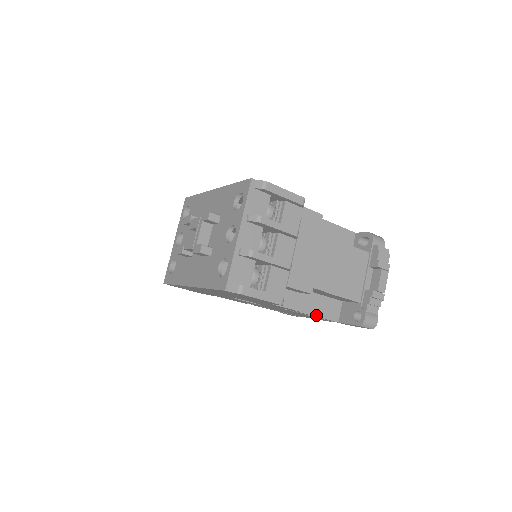
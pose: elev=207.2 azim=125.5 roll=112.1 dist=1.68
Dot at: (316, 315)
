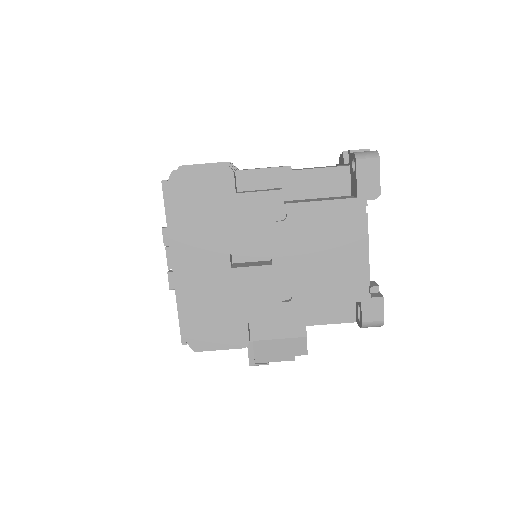
Dot at: (317, 201)
